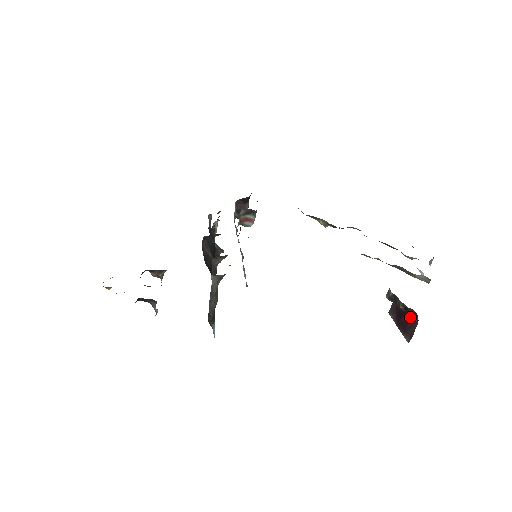
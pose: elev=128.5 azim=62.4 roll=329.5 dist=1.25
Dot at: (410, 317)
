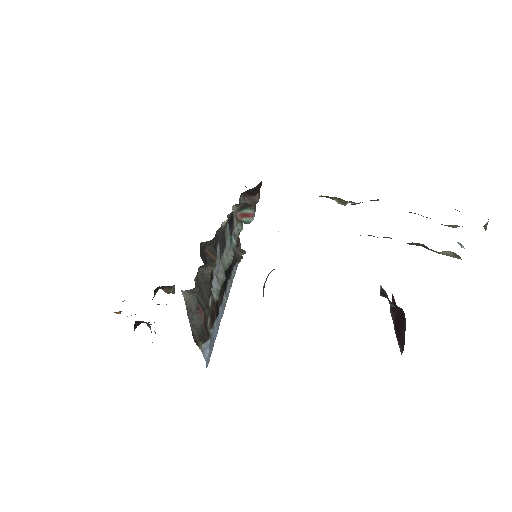
Dot at: (400, 319)
